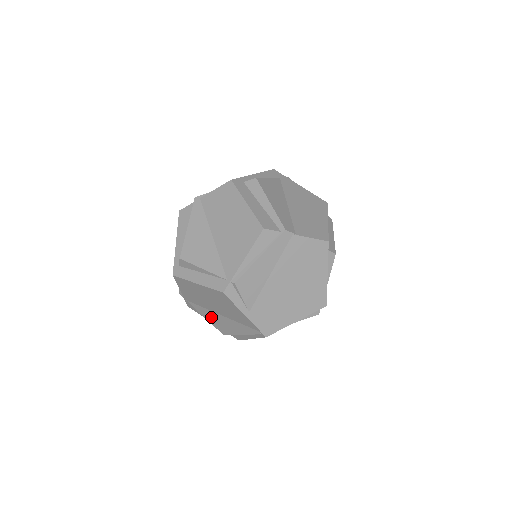
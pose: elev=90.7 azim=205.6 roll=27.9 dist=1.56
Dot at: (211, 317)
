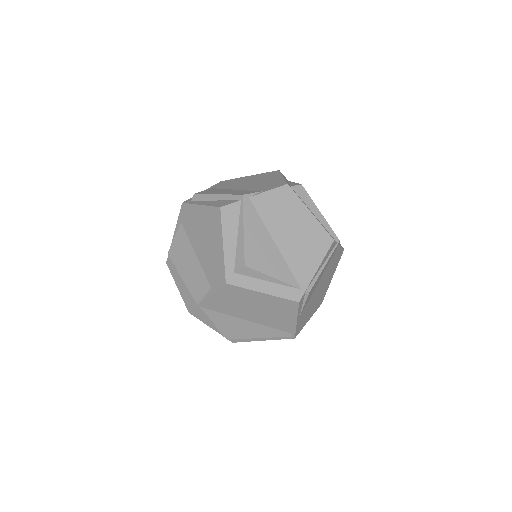
Dot at: (227, 323)
